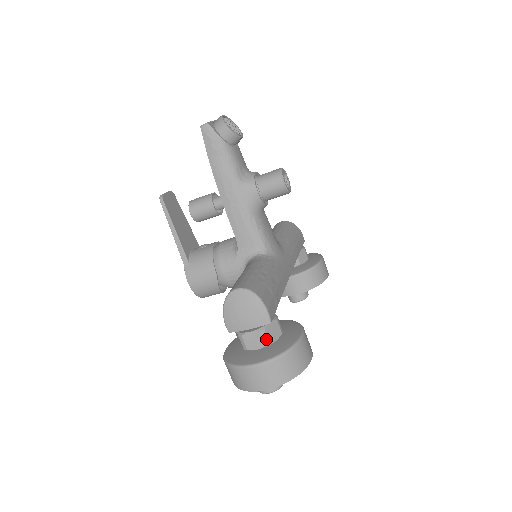
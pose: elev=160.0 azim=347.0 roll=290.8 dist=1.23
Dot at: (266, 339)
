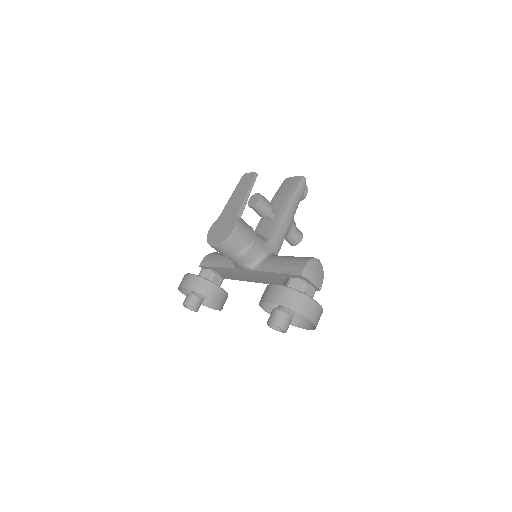
Dot at: occluded
